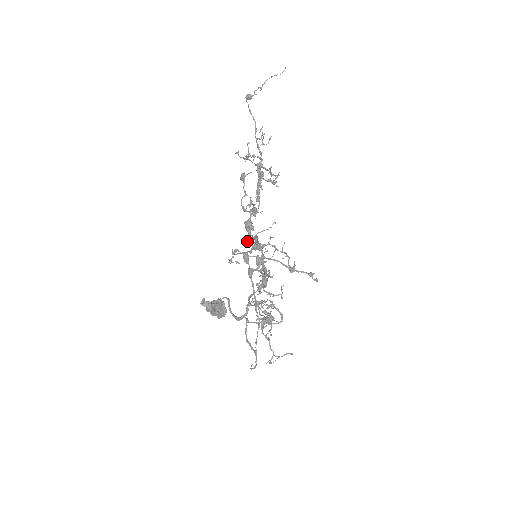
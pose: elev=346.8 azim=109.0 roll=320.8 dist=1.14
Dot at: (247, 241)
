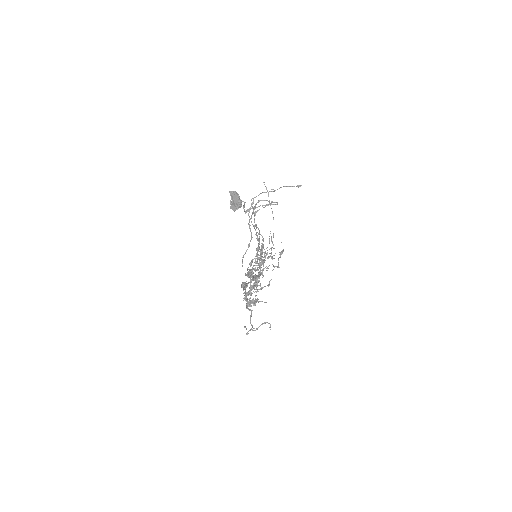
Dot at: (247, 275)
